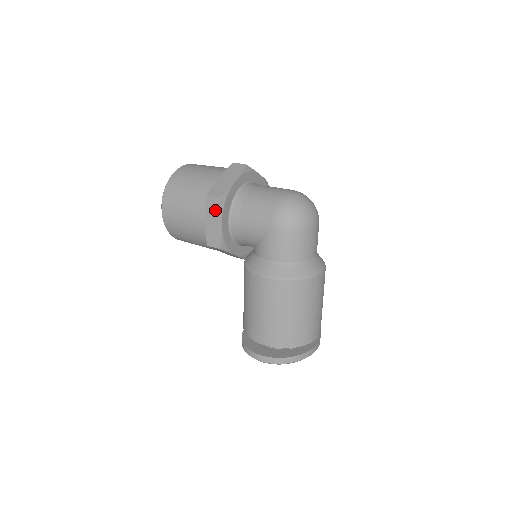
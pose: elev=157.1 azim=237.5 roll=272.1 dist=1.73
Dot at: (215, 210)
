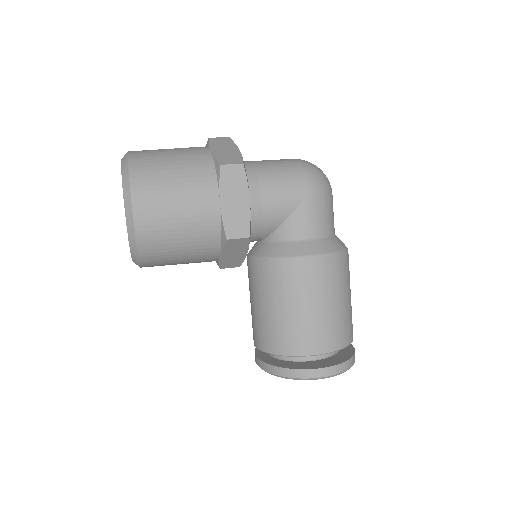
Dot at: (237, 182)
